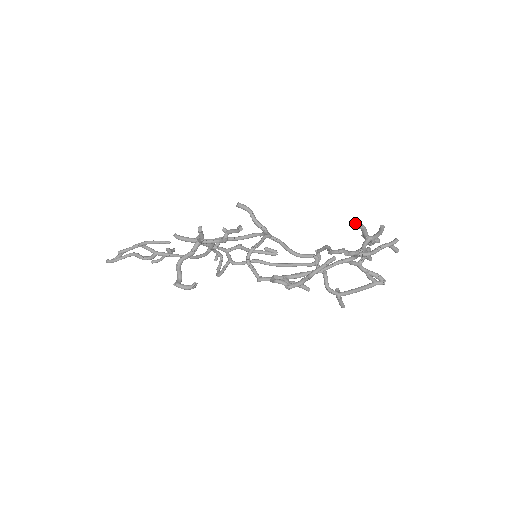
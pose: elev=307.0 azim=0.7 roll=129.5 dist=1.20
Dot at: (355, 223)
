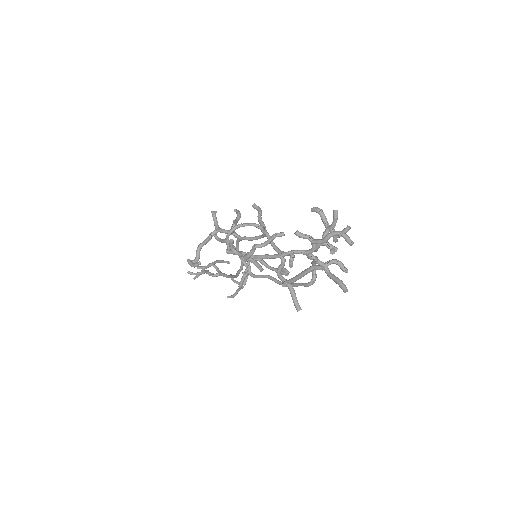
Dot at: (315, 207)
